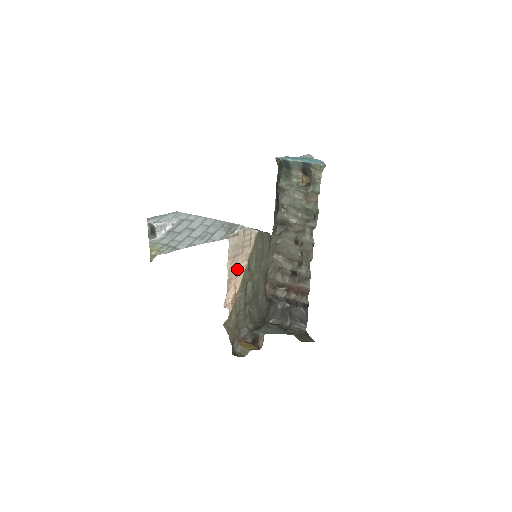
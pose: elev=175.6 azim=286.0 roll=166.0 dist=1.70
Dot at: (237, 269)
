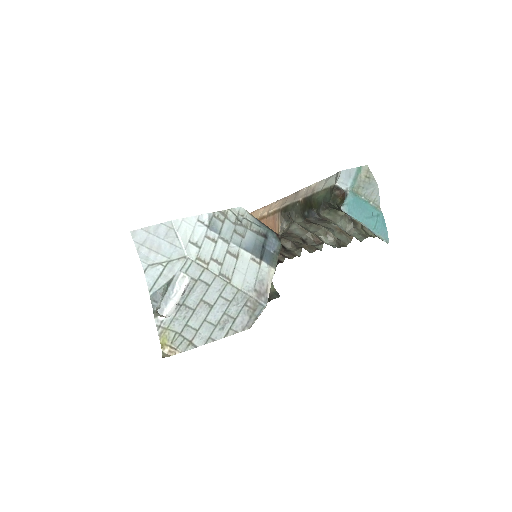
Dot at: occluded
